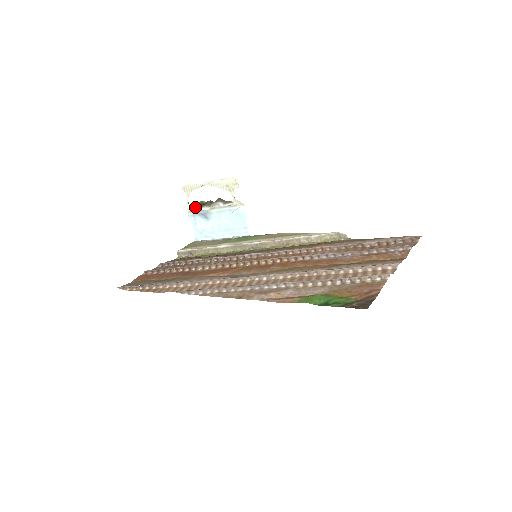
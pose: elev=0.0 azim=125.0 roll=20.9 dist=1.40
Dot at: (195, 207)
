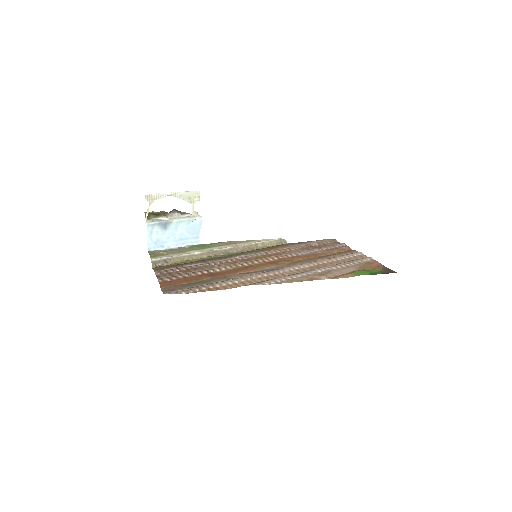
Dot at: (151, 217)
